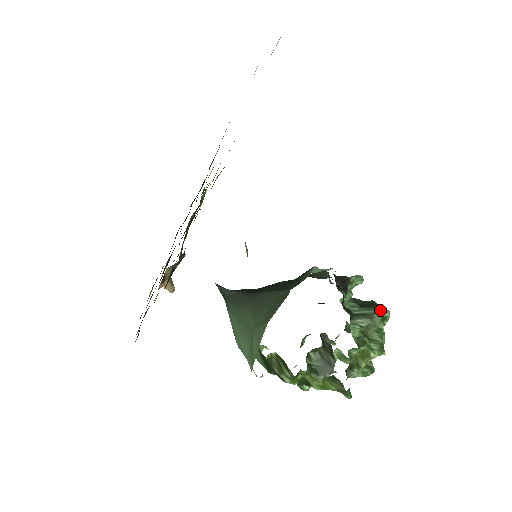
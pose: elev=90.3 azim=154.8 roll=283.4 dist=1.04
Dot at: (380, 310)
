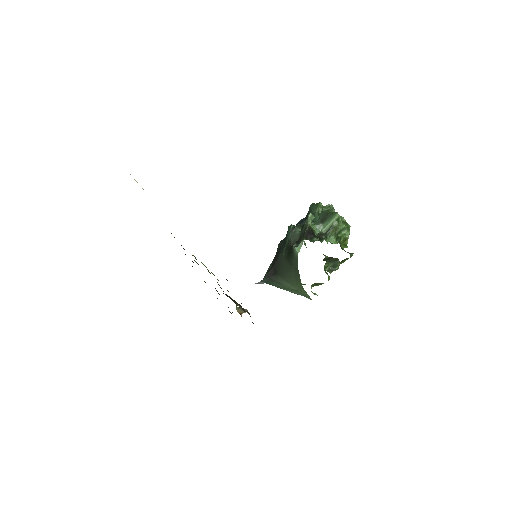
Dot at: (333, 218)
